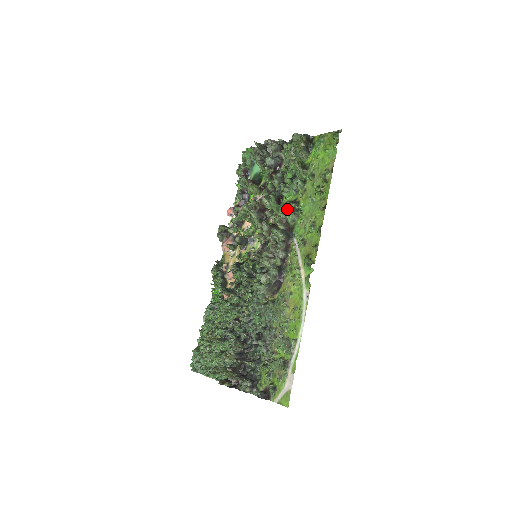
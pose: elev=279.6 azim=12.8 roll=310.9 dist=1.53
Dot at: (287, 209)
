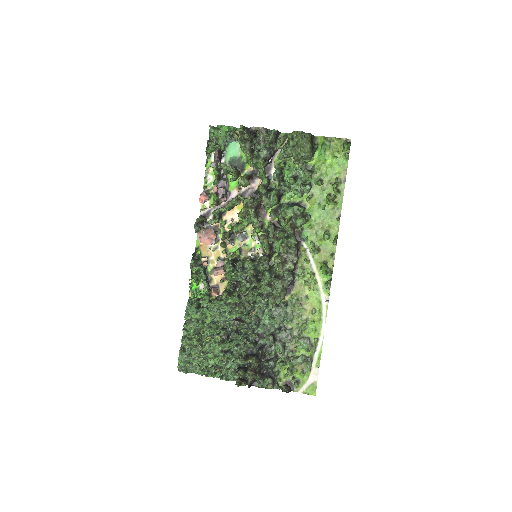
Dot at: (295, 213)
